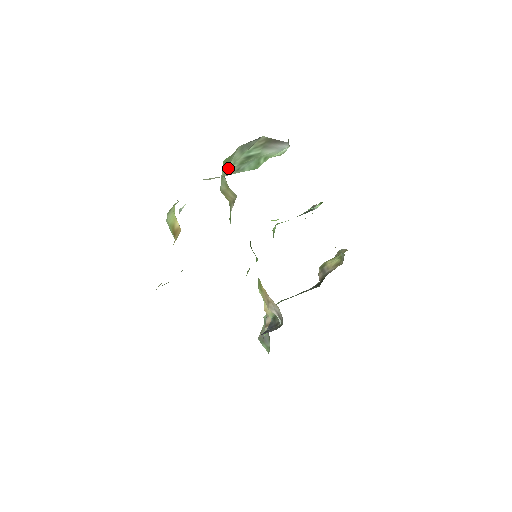
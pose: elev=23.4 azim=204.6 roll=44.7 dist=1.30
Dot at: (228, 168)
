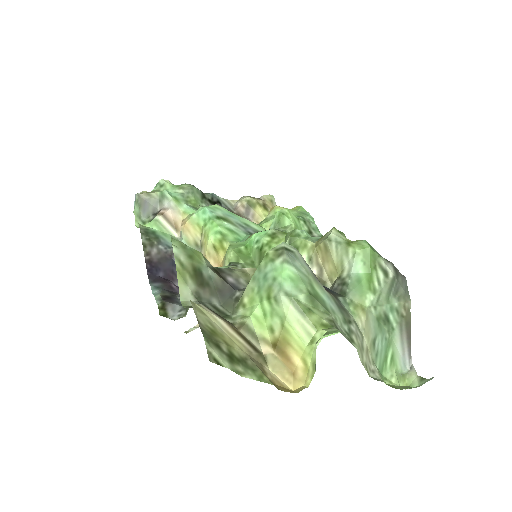
Dot at: (369, 307)
